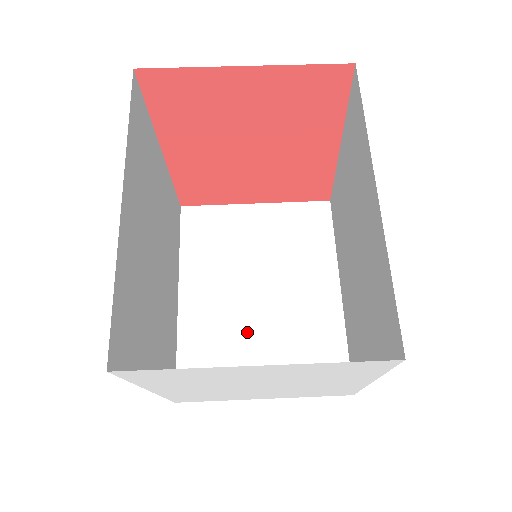
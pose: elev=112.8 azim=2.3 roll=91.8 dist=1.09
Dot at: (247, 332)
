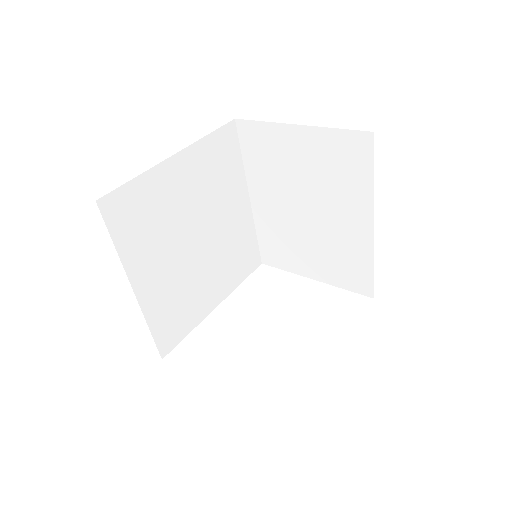
Dot at: (299, 237)
